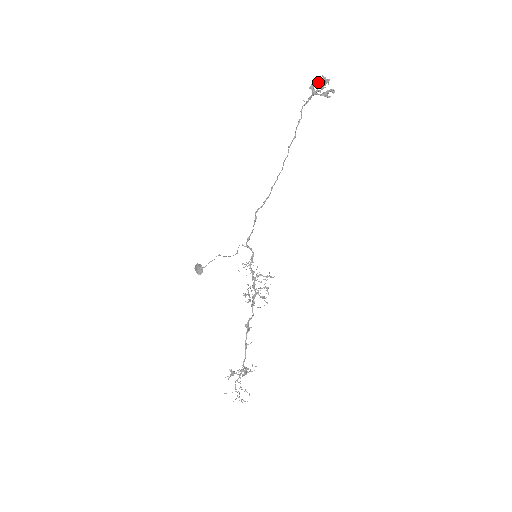
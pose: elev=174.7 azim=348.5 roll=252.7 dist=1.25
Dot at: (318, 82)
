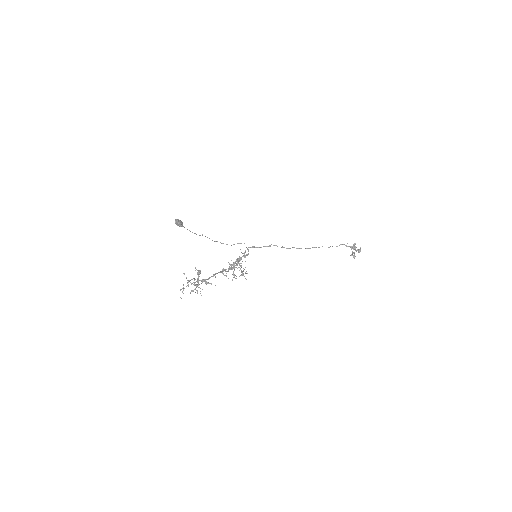
Dot at: (356, 247)
